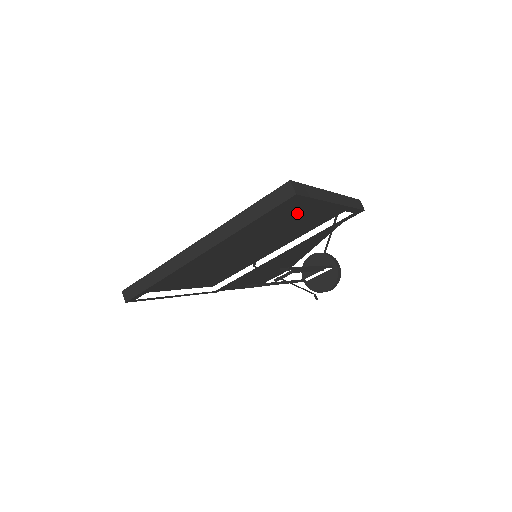
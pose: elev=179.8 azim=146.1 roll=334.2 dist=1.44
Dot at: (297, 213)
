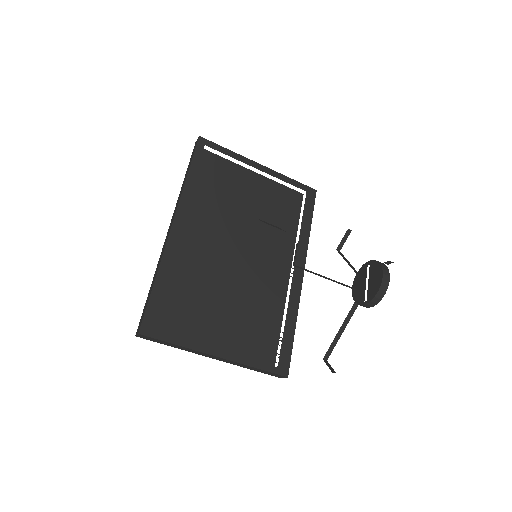
Dot at: (242, 186)
